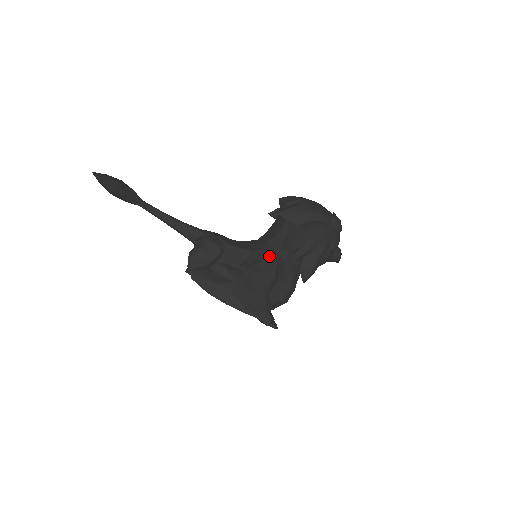
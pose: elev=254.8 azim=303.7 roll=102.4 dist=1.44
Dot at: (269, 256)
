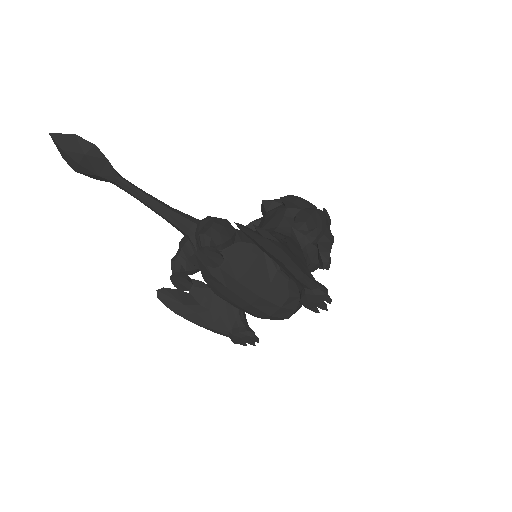
Dot at: (287, 237)
